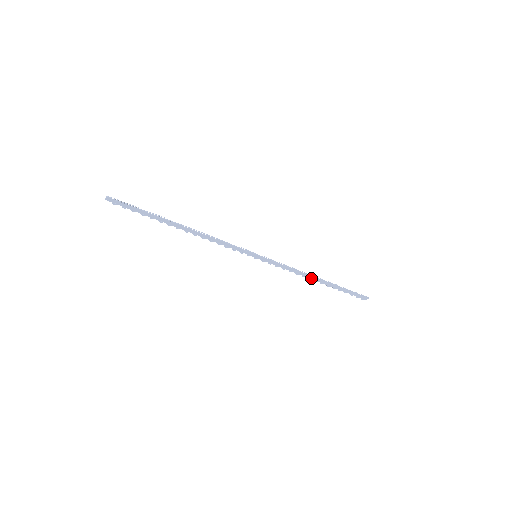
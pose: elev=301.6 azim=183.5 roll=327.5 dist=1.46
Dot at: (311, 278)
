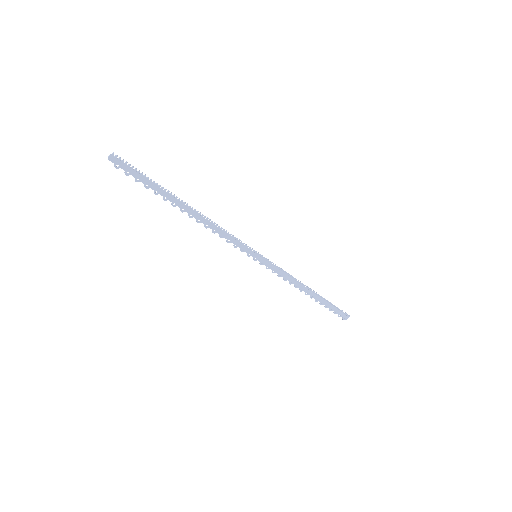
Dot at: (303, 289)
